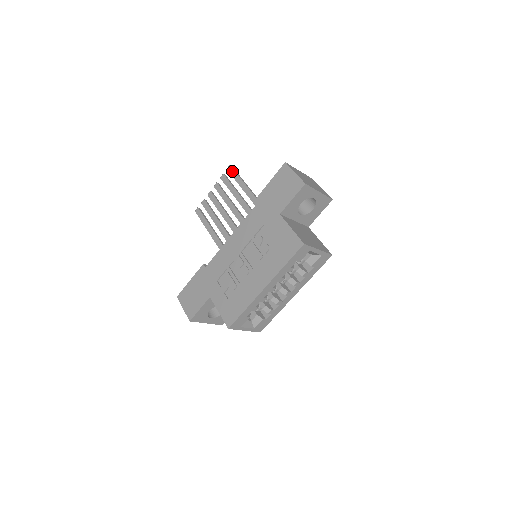
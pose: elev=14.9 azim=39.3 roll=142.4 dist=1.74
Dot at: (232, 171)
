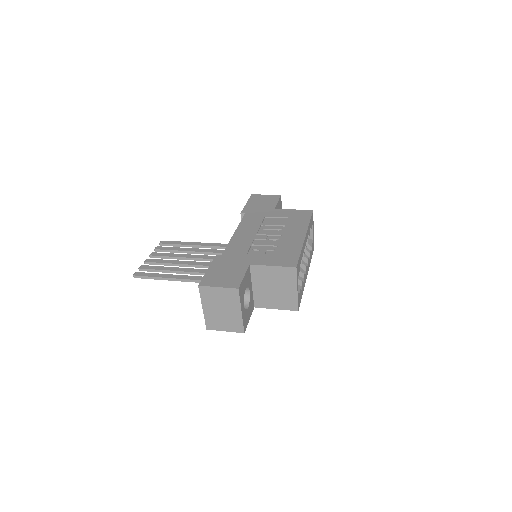
Dot at: (168, 242)
